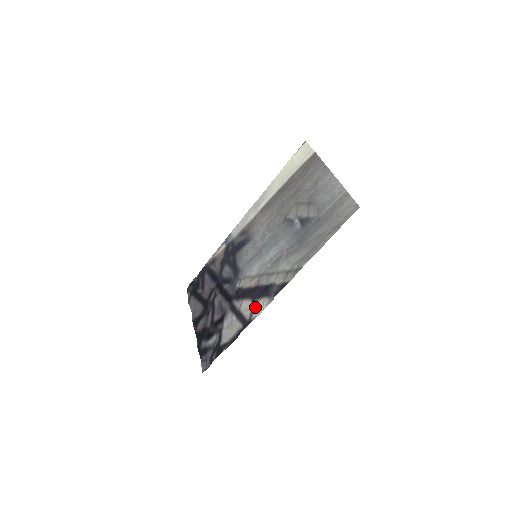
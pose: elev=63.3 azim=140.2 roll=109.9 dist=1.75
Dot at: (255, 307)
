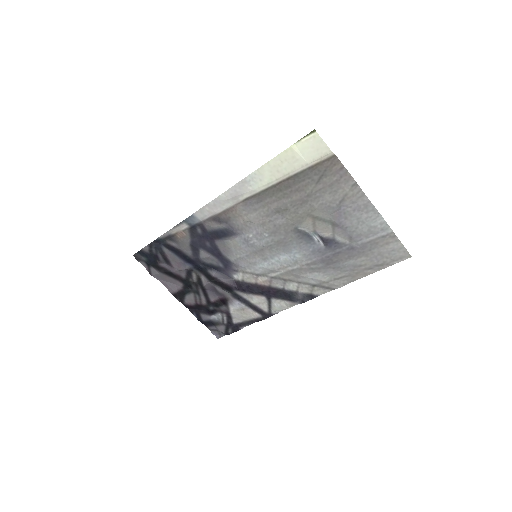
Dot at: (275, 306)
